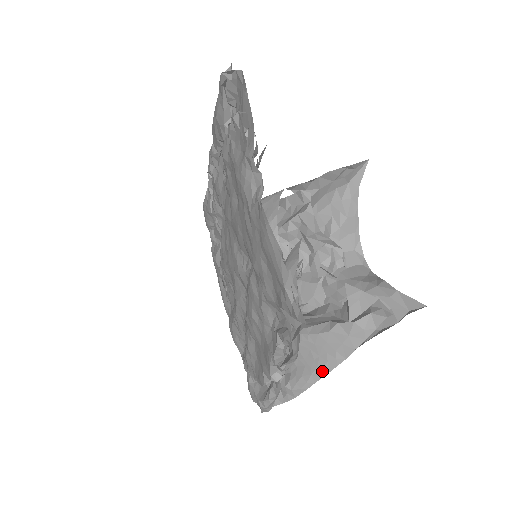
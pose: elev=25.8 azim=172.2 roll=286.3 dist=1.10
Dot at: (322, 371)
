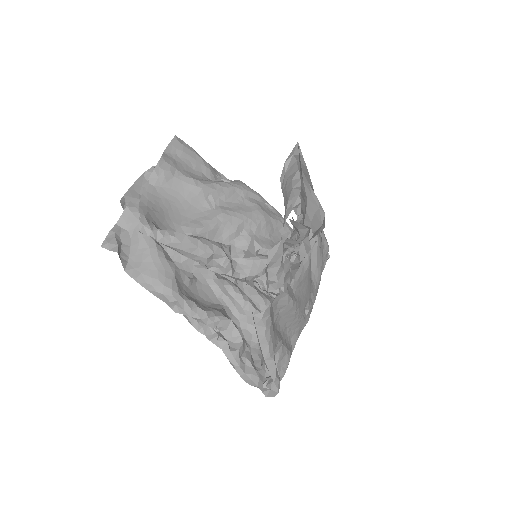
Dot at: (257, 335)
